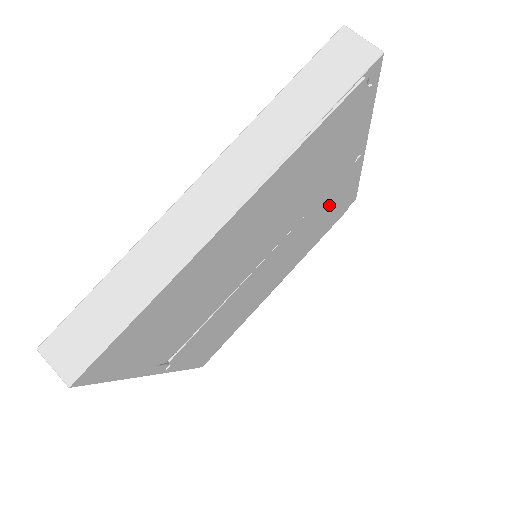
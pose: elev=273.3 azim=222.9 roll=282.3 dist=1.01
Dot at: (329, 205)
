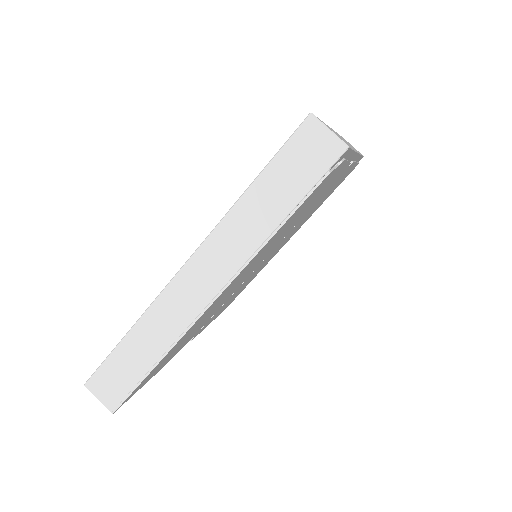
Dot at: (327, 193)
